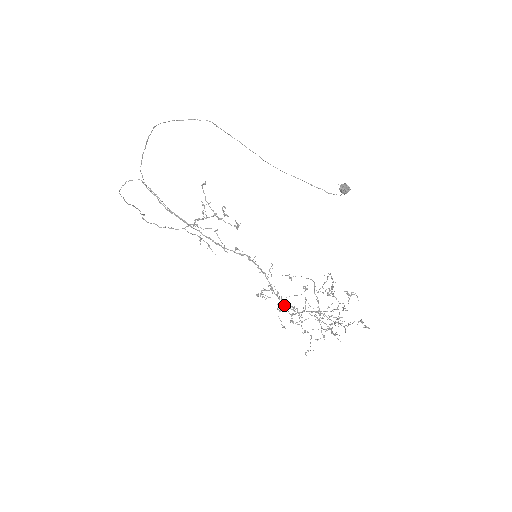
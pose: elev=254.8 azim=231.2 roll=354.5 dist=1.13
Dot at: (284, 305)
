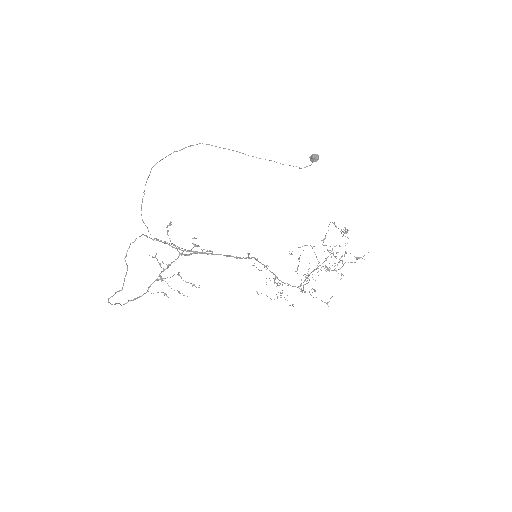
Dot at: occluded
